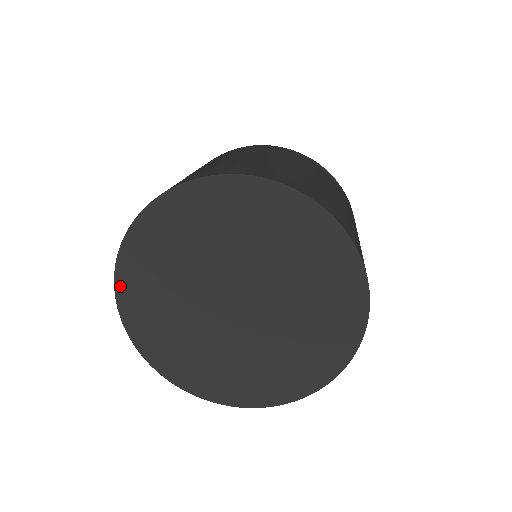
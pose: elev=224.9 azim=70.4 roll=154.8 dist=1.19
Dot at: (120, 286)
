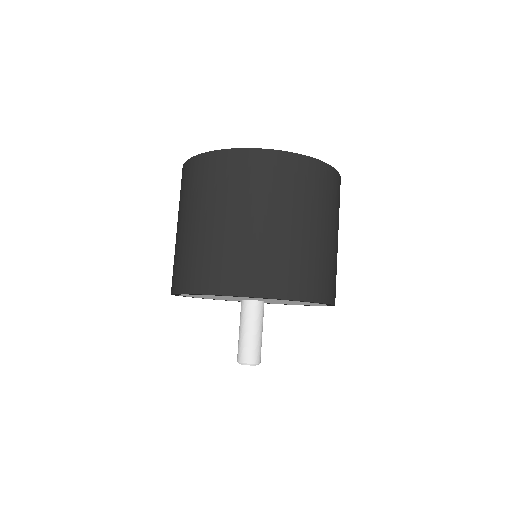
Dot at: occluded
